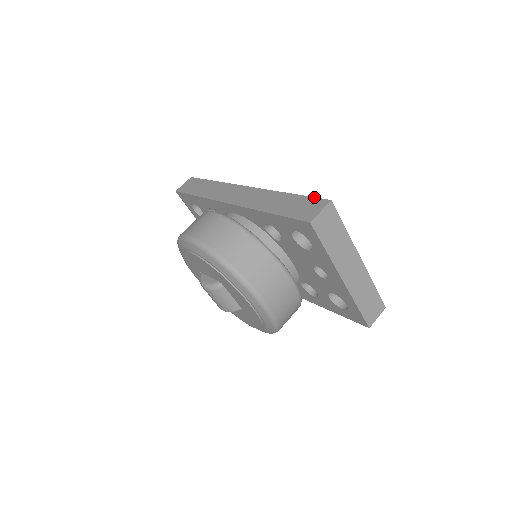
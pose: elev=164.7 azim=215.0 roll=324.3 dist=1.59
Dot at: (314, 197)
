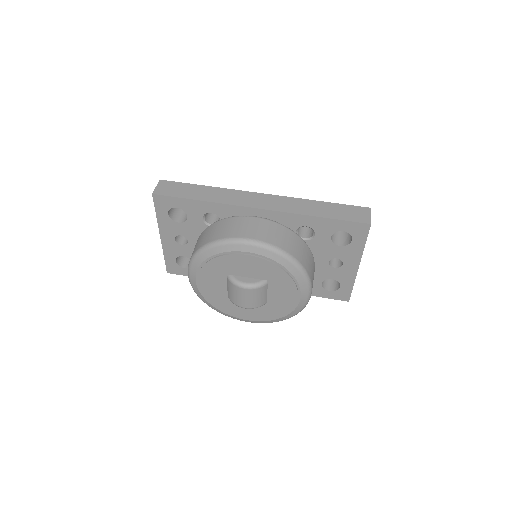
Dot at: (353, 205)
